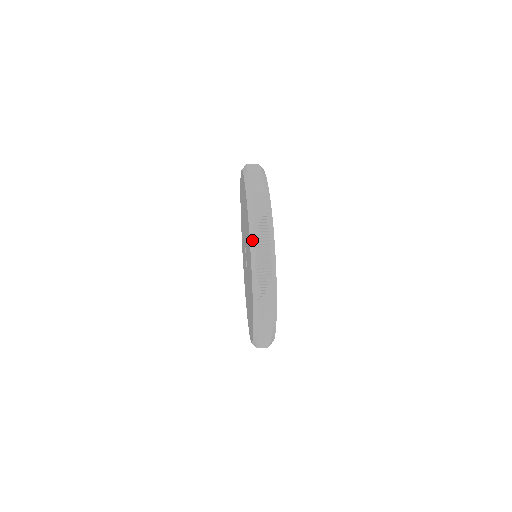
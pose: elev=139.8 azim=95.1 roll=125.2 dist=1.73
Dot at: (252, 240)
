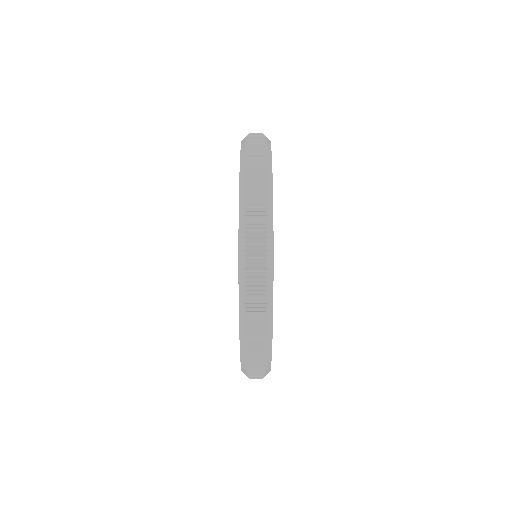
Dot at: (242, 309)
